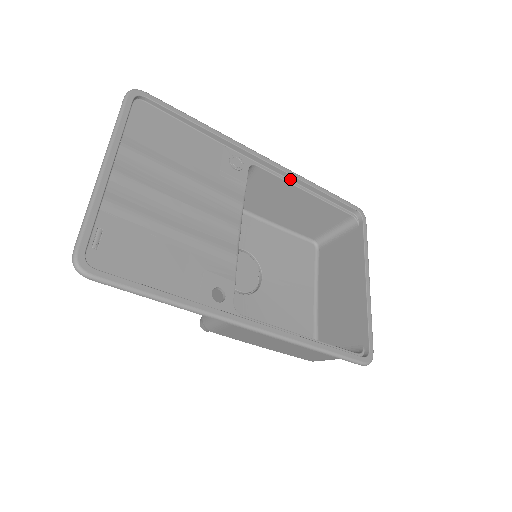
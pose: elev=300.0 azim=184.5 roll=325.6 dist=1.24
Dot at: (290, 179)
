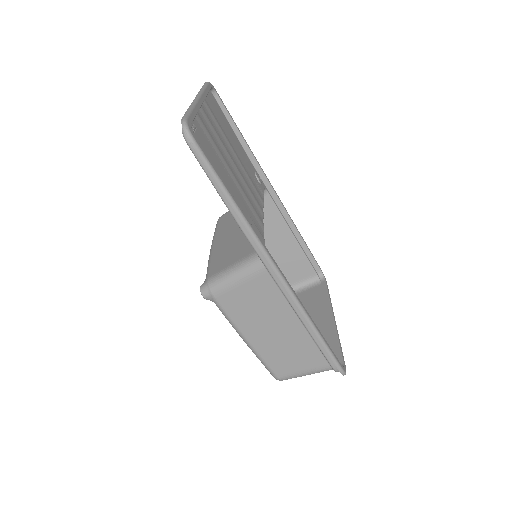
Dot at: (285, 218)
